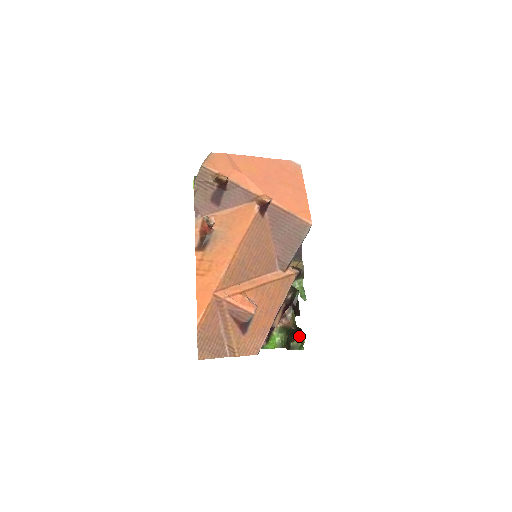
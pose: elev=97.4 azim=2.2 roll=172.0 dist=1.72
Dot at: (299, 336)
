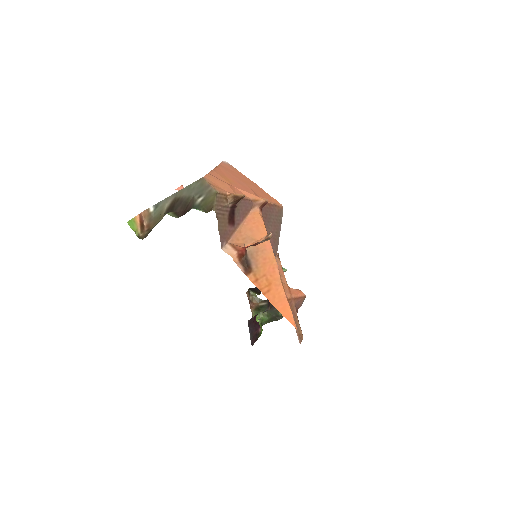
Dot at: occluded
